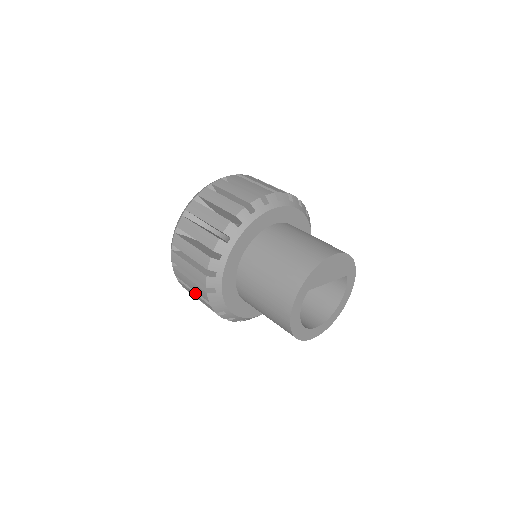
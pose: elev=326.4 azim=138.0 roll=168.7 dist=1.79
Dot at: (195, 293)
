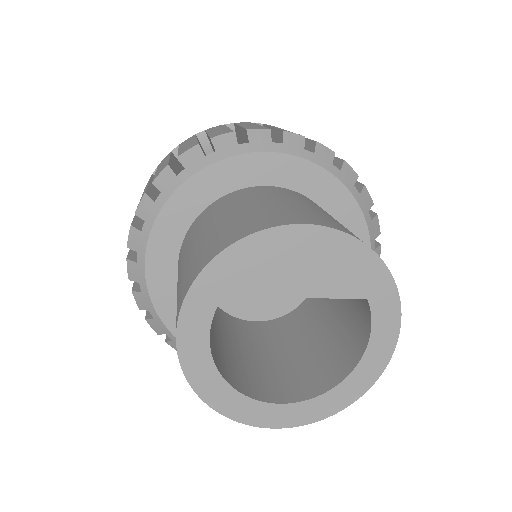
Dot at: occluded
